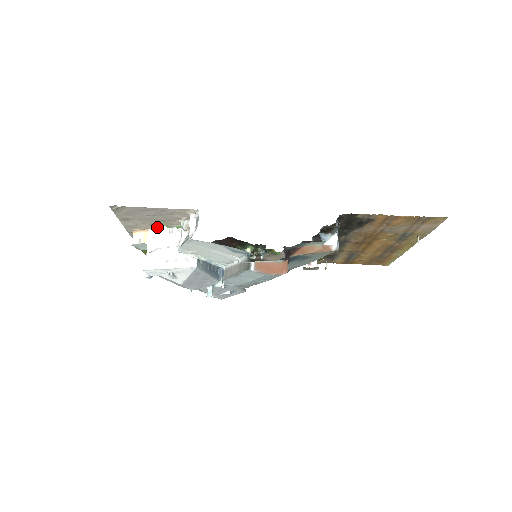
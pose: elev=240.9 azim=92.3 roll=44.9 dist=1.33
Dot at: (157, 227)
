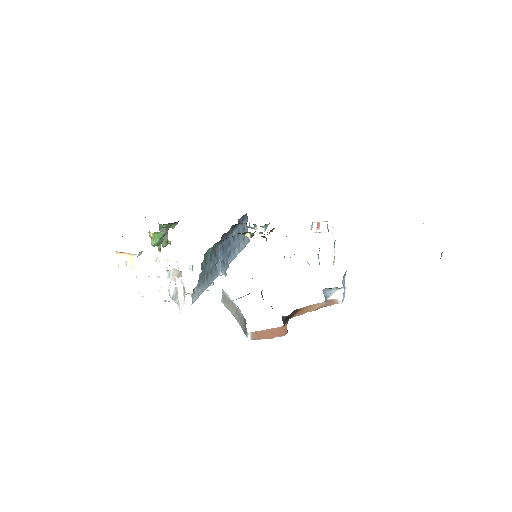
Dot at: (141, 253)
